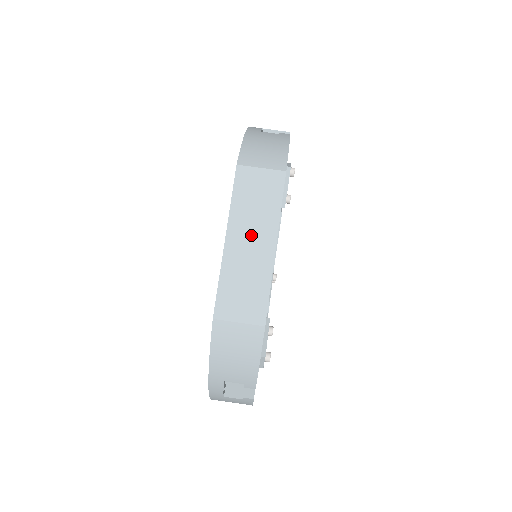
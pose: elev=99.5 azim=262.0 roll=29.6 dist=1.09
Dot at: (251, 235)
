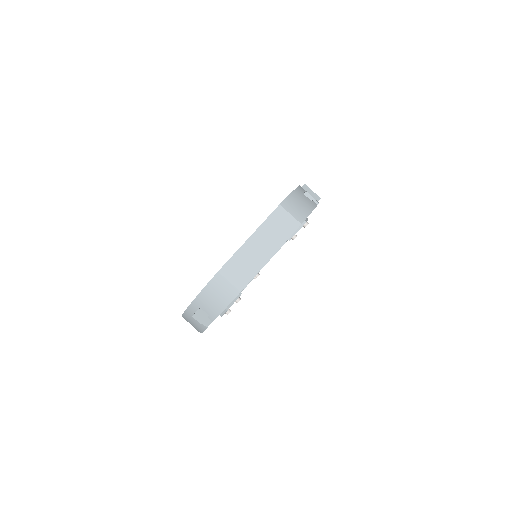
Dot at: (263, 244)
